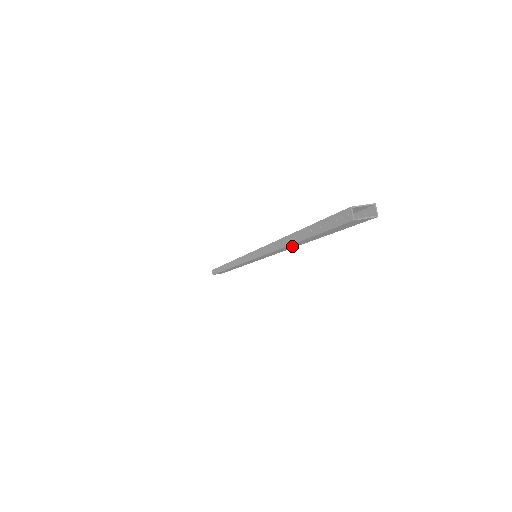
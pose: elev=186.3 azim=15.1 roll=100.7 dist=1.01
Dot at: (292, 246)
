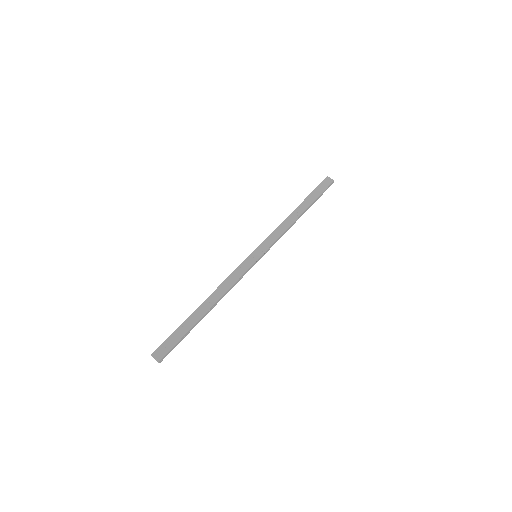
Dot at: (213, 301)
